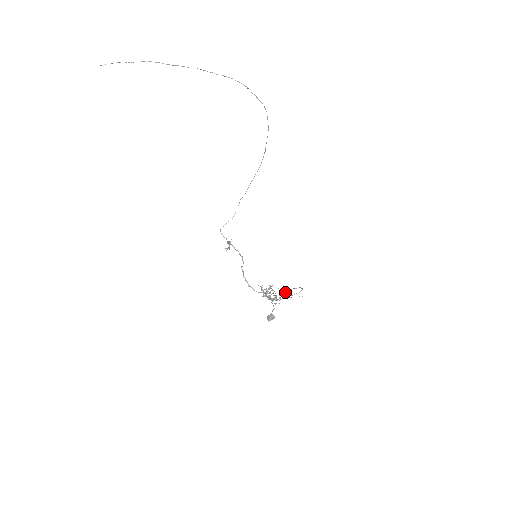
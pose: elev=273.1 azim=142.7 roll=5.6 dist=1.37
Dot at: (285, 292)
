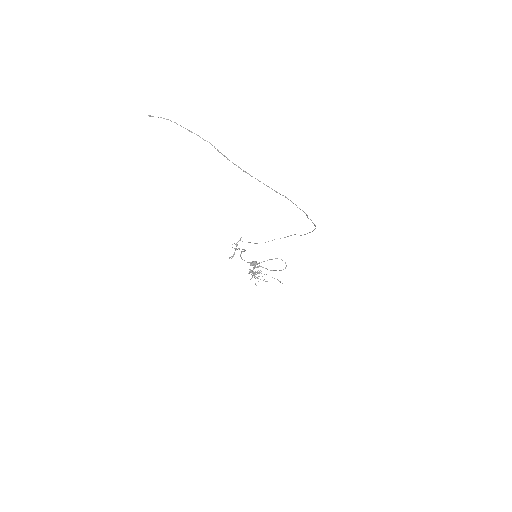
Dot at: occluded
